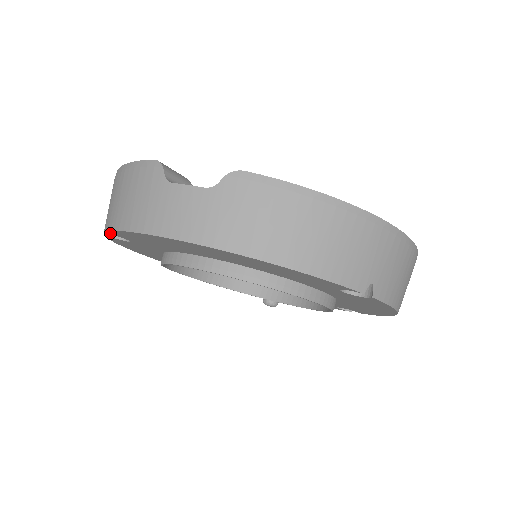
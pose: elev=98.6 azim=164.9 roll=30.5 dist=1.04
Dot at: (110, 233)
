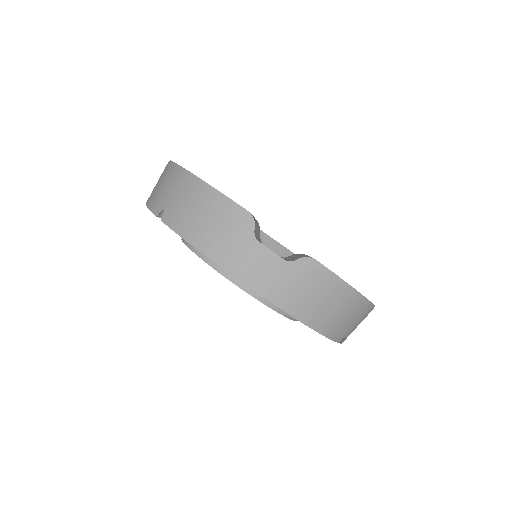
Dot at: (170, 227)
